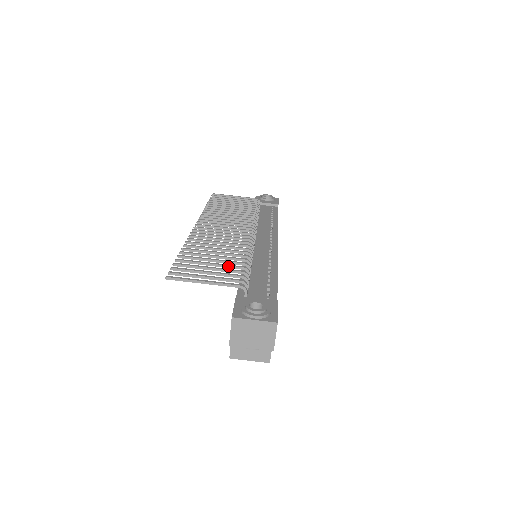
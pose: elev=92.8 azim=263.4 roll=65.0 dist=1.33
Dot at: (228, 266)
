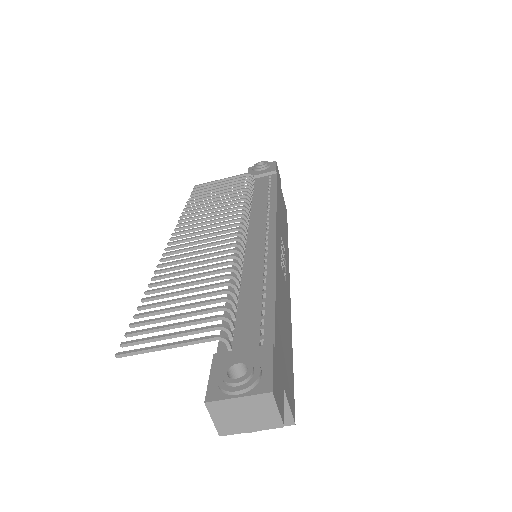
Dot at: (202, 304)
